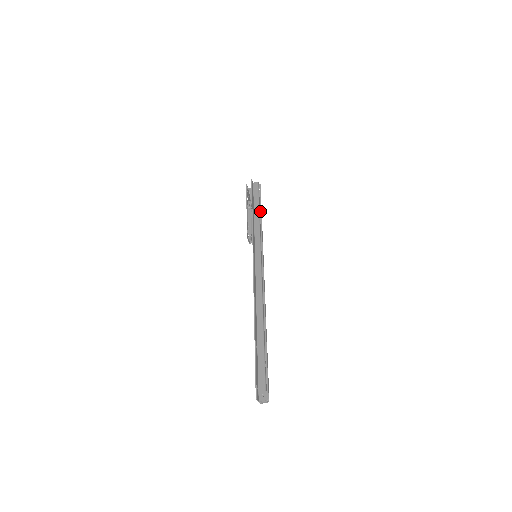
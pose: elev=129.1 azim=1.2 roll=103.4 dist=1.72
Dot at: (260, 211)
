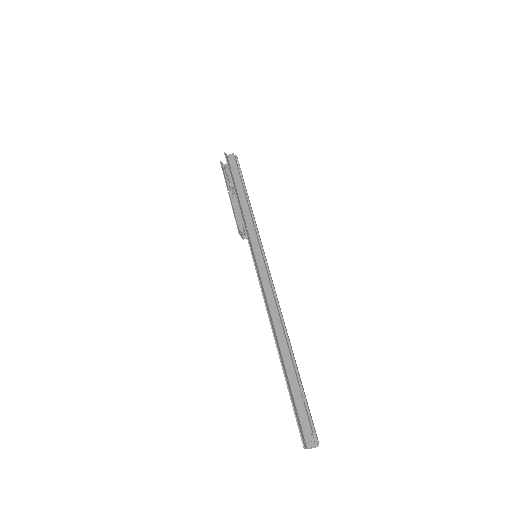
Dot at: (245, 193)
